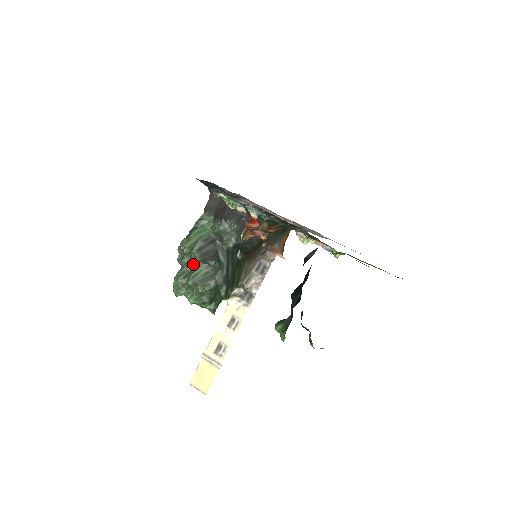
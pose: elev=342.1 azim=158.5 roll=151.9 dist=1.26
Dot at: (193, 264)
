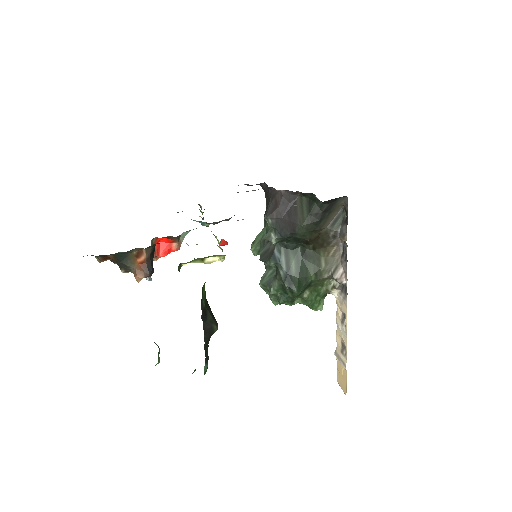
Dot at: (265, 265)
